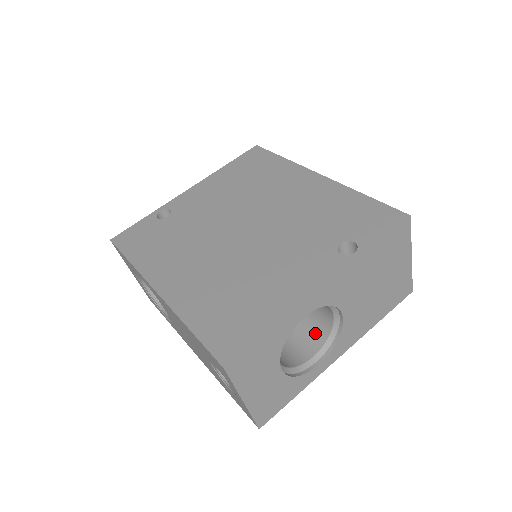
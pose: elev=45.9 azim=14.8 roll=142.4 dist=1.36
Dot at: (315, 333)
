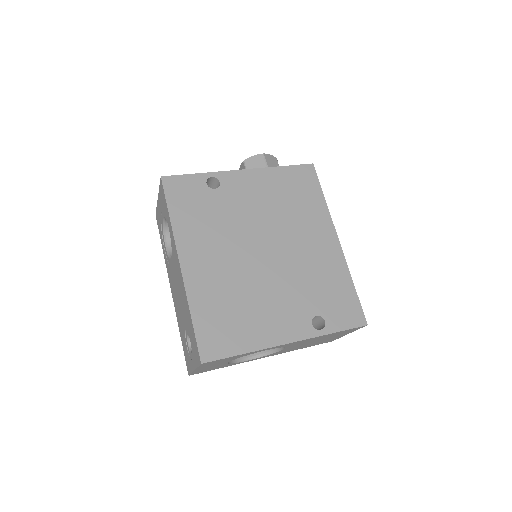
Dot at: occluded
